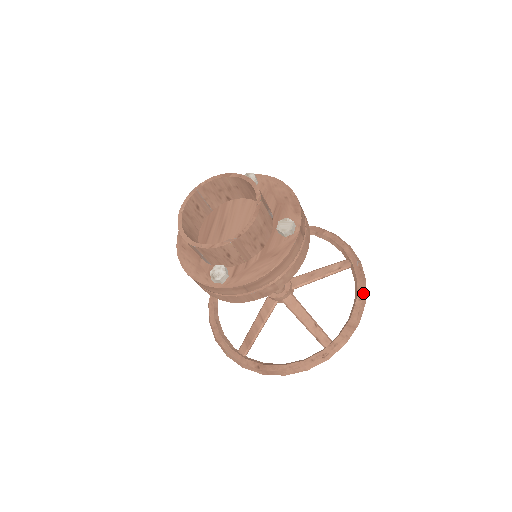
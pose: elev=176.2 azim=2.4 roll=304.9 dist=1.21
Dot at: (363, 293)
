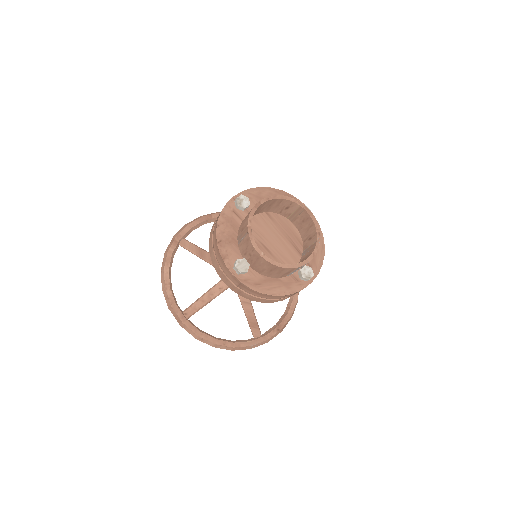
Dot at: occluded
